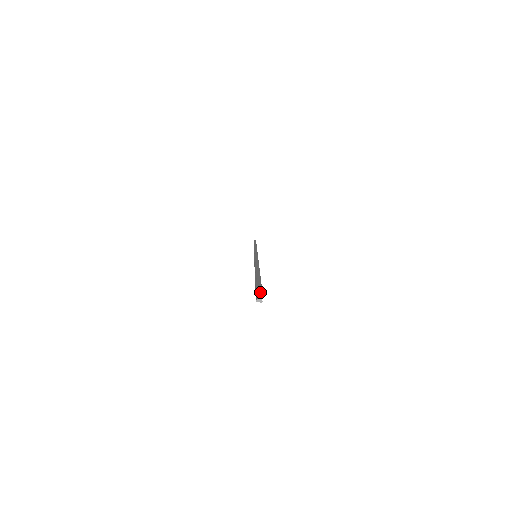
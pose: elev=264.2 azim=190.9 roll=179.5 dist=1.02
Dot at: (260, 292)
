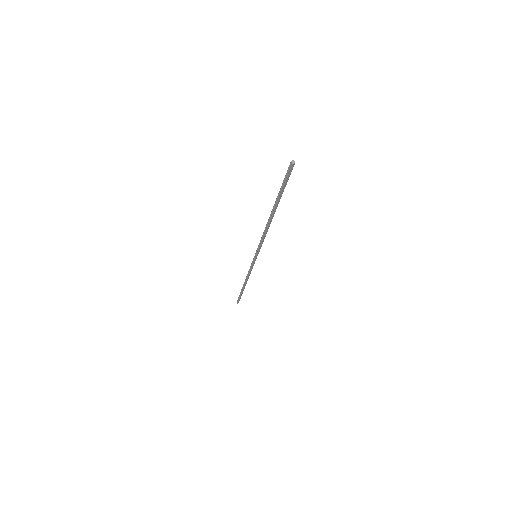
Dot at: (289, 168)
